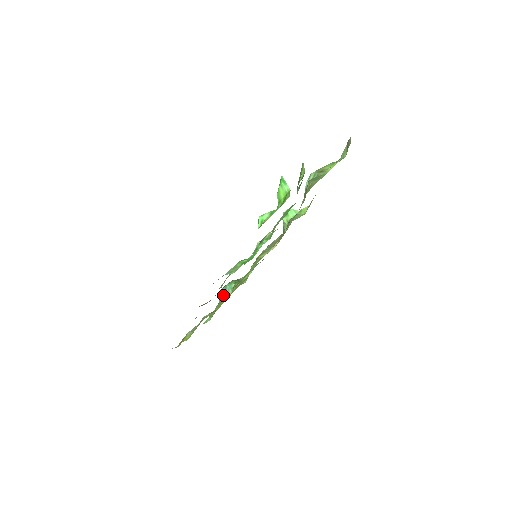
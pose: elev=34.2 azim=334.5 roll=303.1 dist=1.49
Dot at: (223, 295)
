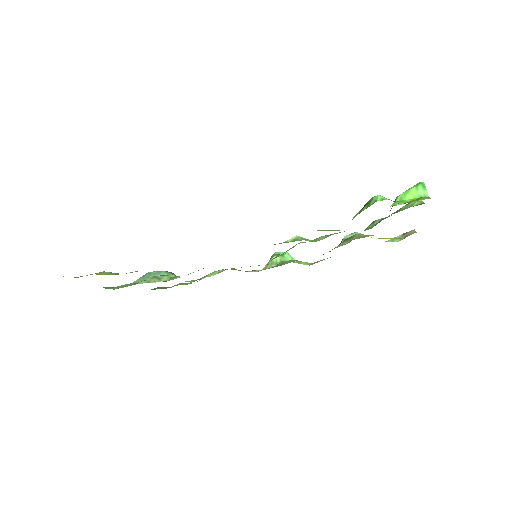
Dot at: (150, 277)
